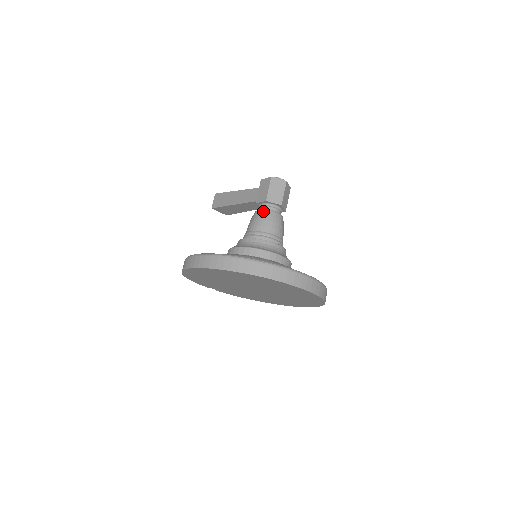
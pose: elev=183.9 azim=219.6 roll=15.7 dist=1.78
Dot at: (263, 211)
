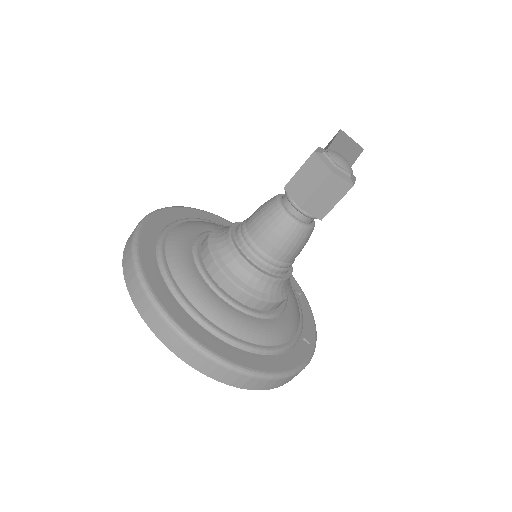
Dot at: (273, 201)
